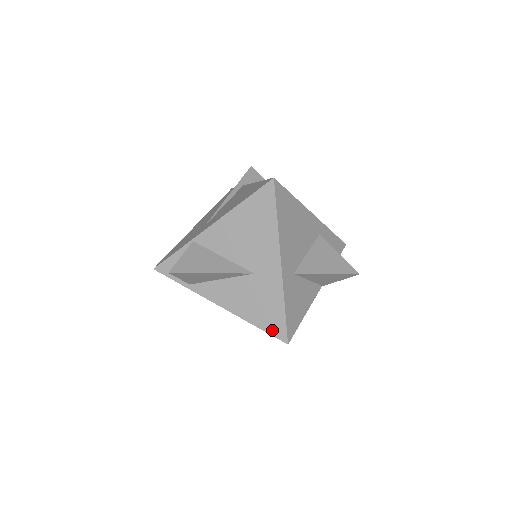
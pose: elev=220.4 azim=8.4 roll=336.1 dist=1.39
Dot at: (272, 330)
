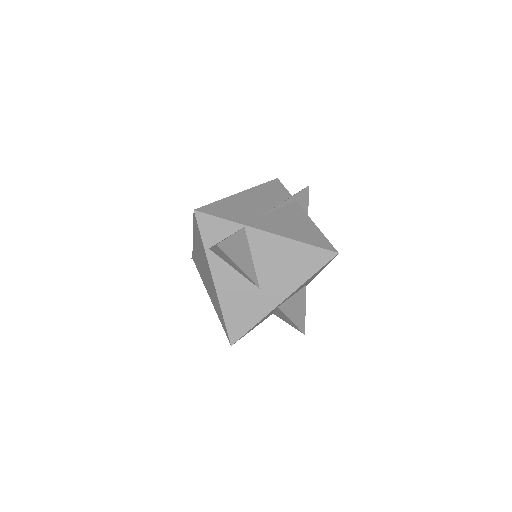
Dot at: (231, 329)
